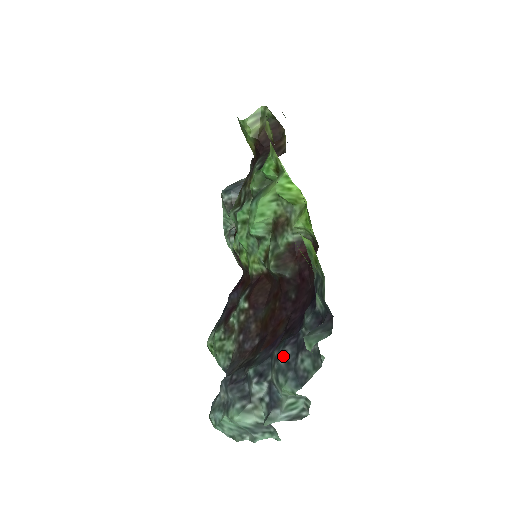
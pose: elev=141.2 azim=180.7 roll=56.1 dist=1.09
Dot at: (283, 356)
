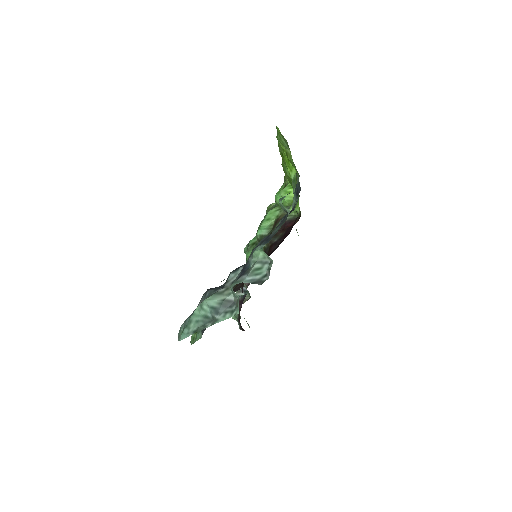
Dot at: (260, 241)
